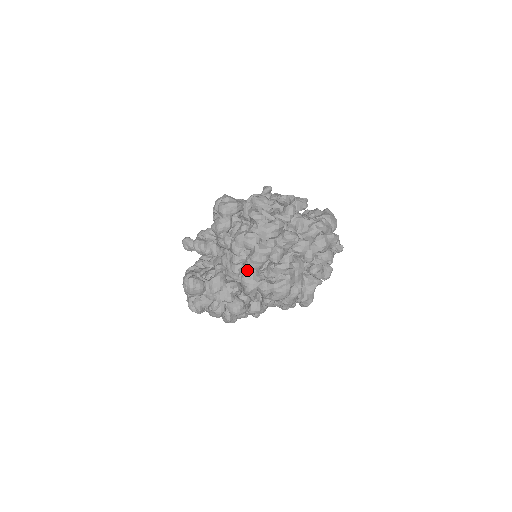
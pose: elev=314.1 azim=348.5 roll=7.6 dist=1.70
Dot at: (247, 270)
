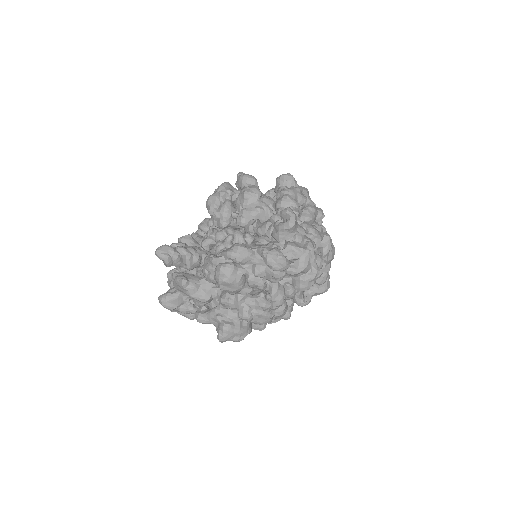
Dot at: (307, 222)
